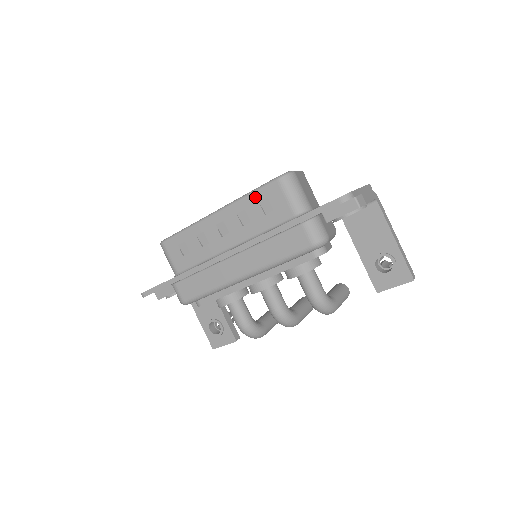
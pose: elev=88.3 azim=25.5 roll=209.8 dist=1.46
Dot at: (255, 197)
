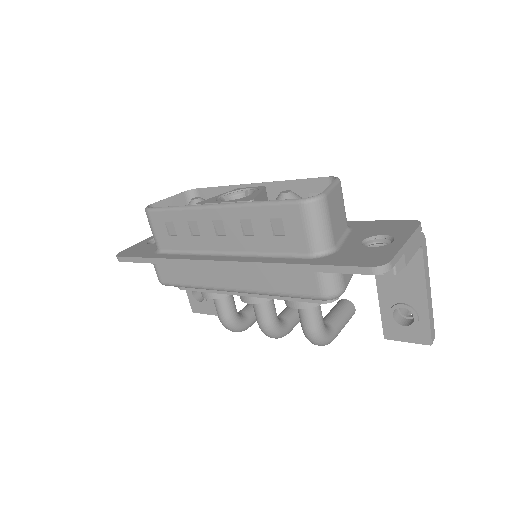
Dot at: (266, 211)
